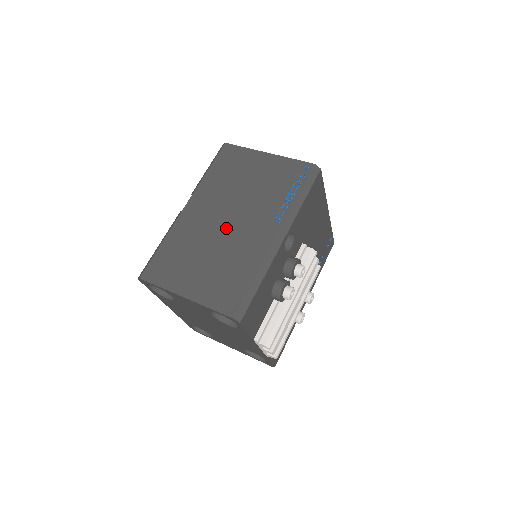
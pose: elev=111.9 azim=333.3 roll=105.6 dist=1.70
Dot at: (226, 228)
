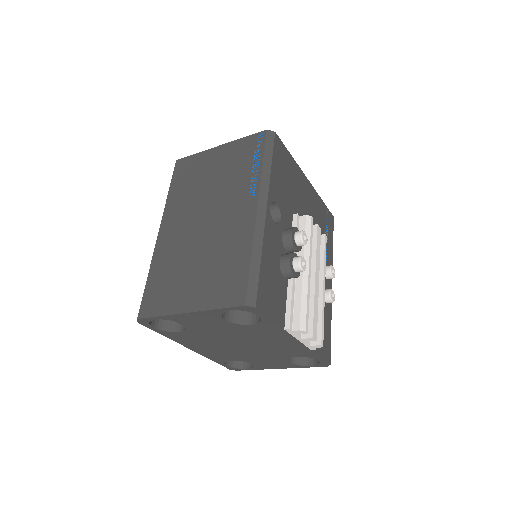
Dot at: (205, 228)
